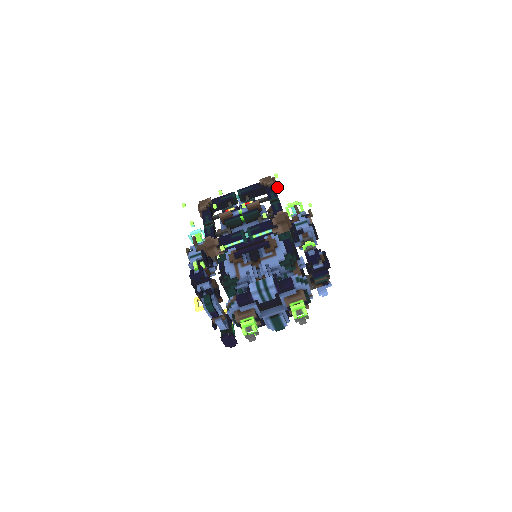
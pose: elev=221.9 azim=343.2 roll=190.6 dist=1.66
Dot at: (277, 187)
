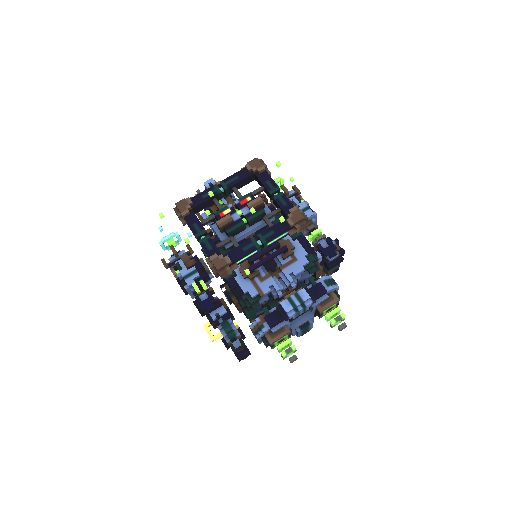
Dot at: (269, 172)
